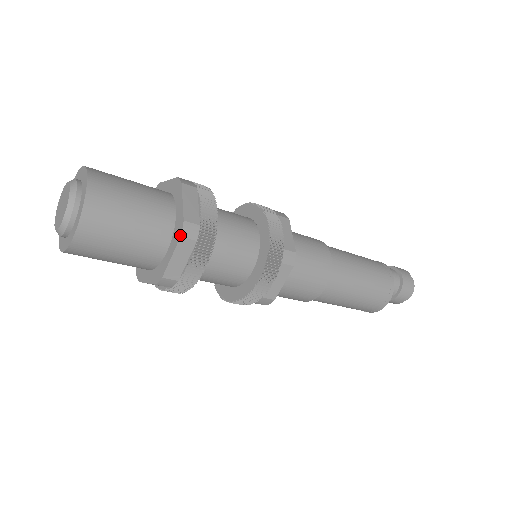
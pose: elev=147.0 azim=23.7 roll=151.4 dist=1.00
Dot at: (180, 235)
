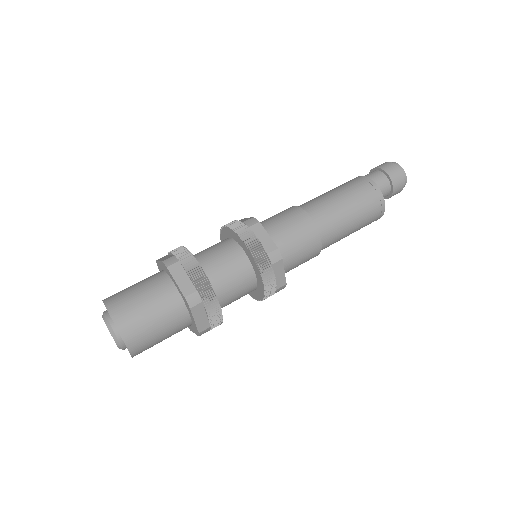
Dot at: (189, 307)
